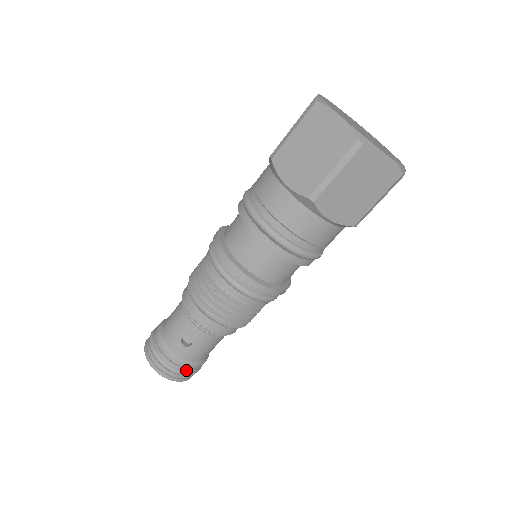
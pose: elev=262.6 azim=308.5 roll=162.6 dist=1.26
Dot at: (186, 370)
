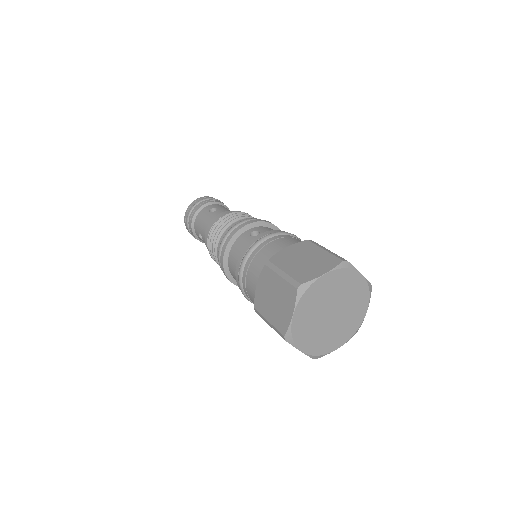
Dot at: occluded
